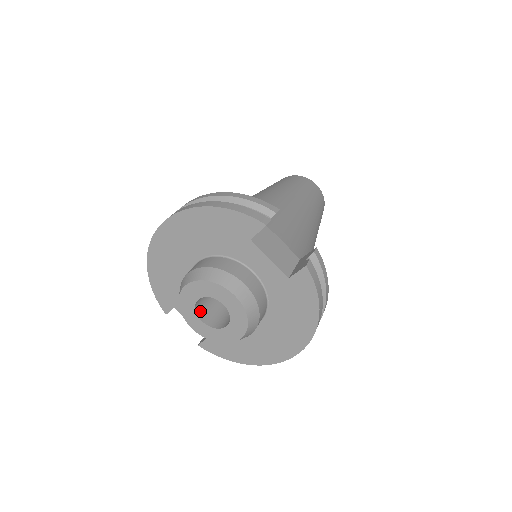
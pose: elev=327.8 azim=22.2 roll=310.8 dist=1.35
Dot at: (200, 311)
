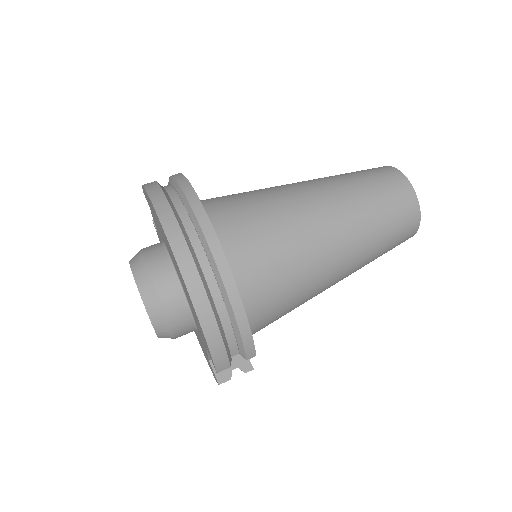
Dot at: occluded
